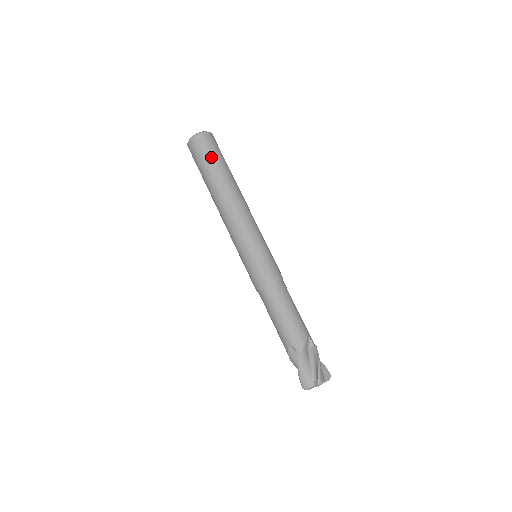
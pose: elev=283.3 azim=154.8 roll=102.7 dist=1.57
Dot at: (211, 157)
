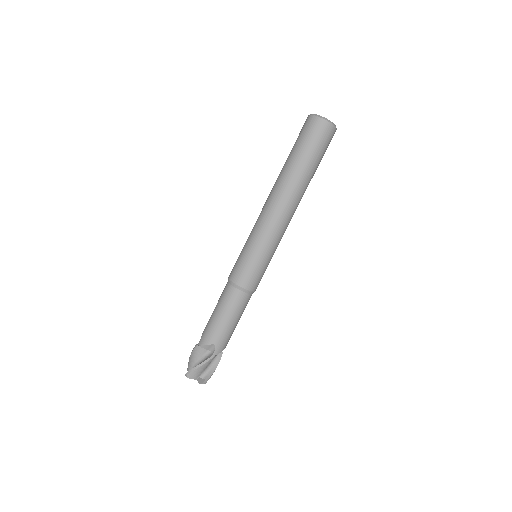
Dot at: (320, 156)
